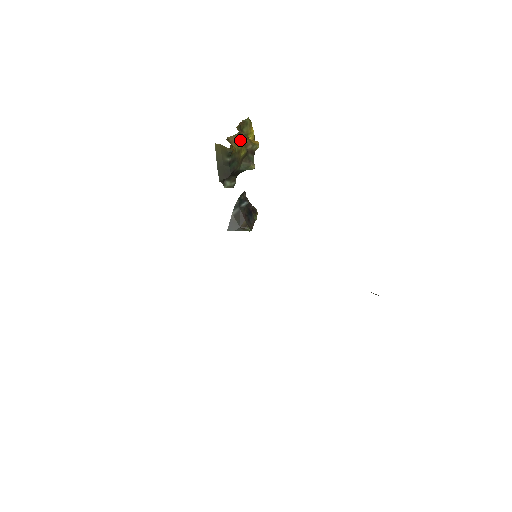
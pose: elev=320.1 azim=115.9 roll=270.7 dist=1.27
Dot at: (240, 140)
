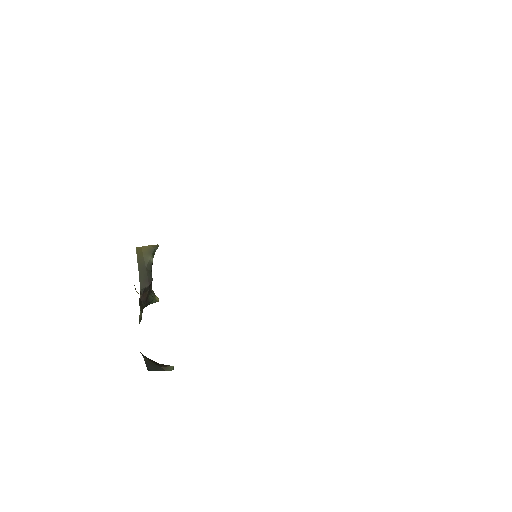
Dot at: occluded
